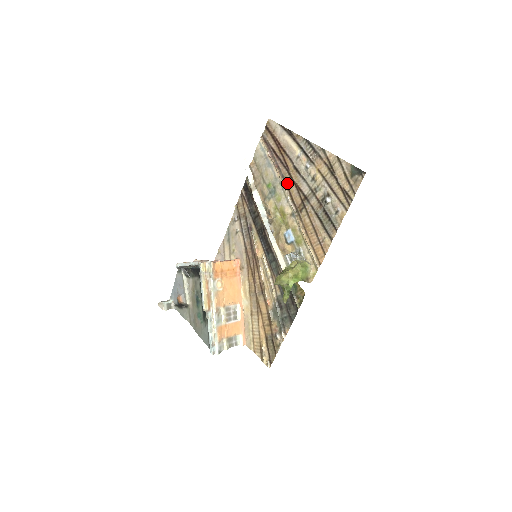
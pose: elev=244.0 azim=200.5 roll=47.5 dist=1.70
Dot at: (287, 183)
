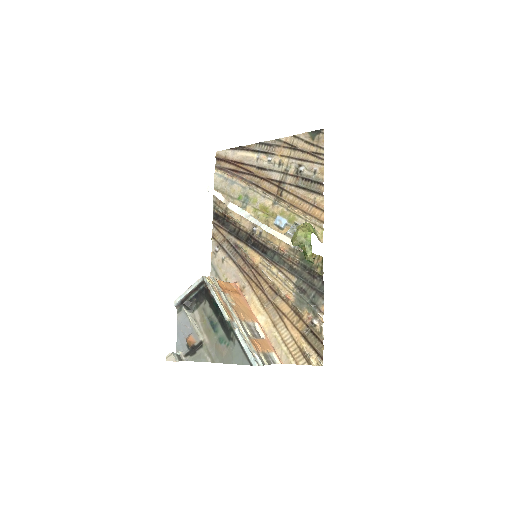
Dot at: (257, 184)
